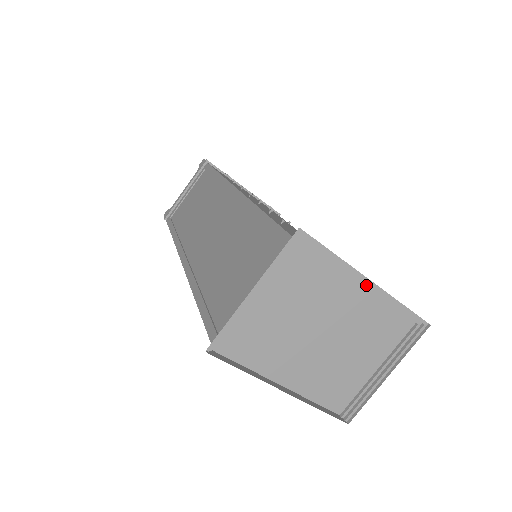
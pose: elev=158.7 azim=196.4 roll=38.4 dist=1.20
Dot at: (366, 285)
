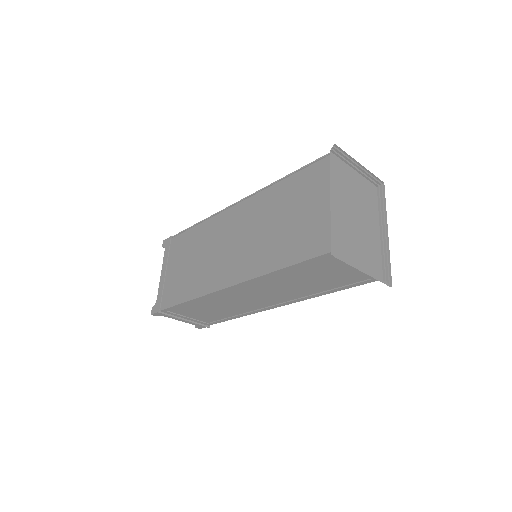
Dot at: (382, 233)
